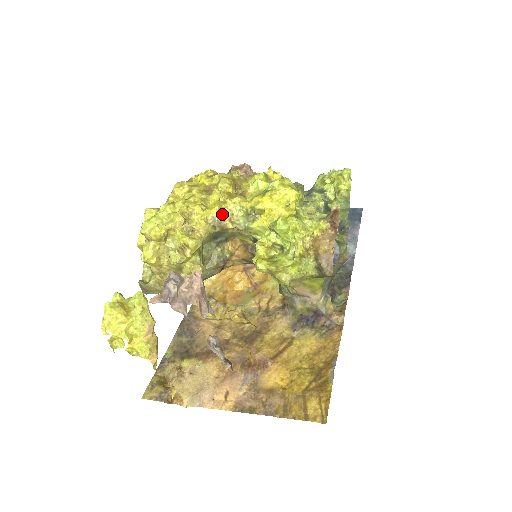
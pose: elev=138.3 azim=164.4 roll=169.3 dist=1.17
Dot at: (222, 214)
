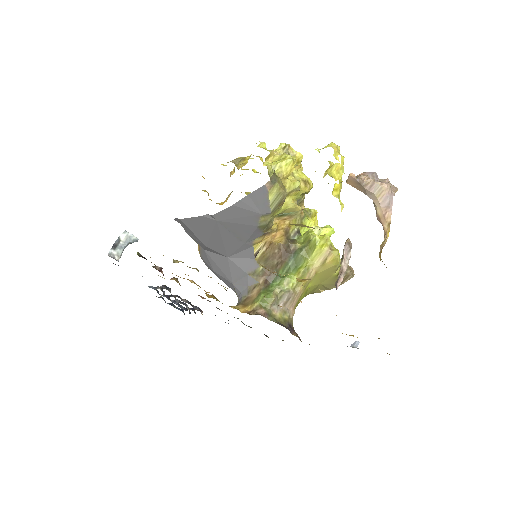
Dot at: occluded
